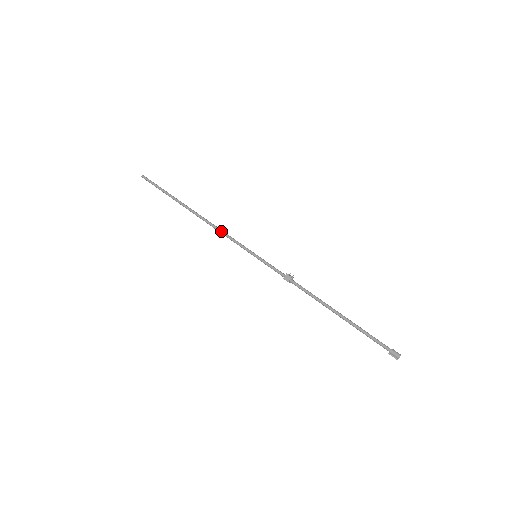
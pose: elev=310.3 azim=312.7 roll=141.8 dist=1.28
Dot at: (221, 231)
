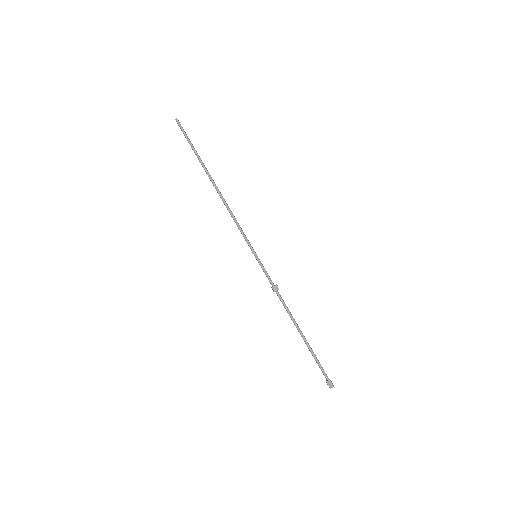
Dot at: (234, 218)
